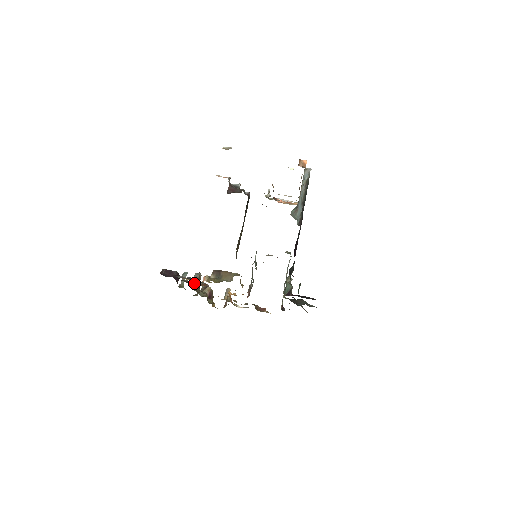
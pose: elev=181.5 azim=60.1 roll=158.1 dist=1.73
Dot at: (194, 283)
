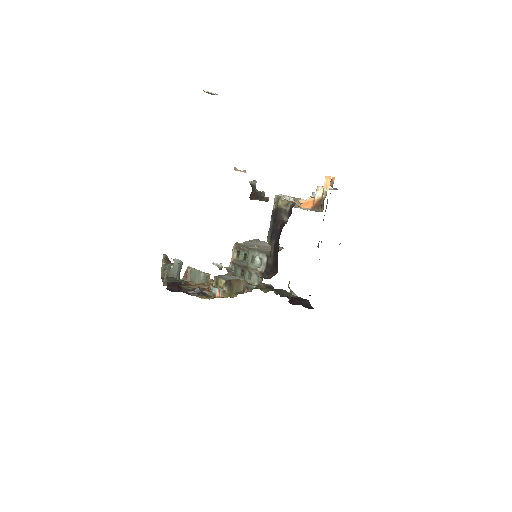
Dot at: occluded
